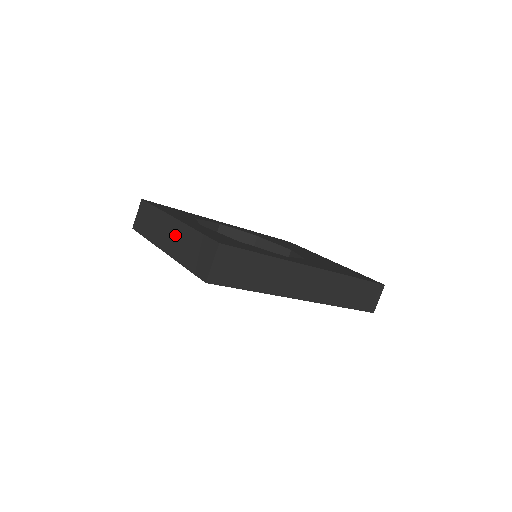
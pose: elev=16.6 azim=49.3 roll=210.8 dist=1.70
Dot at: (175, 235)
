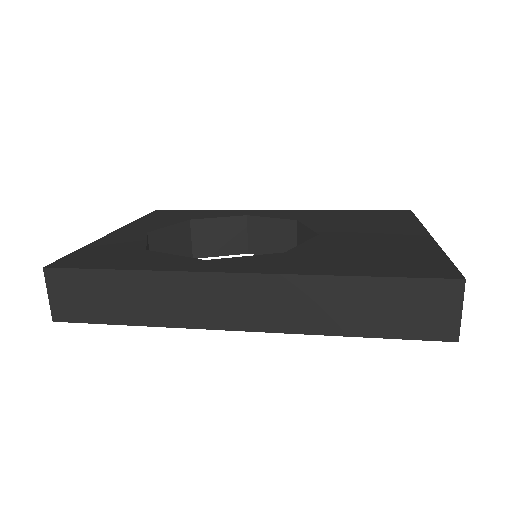
Dot at: occluded
